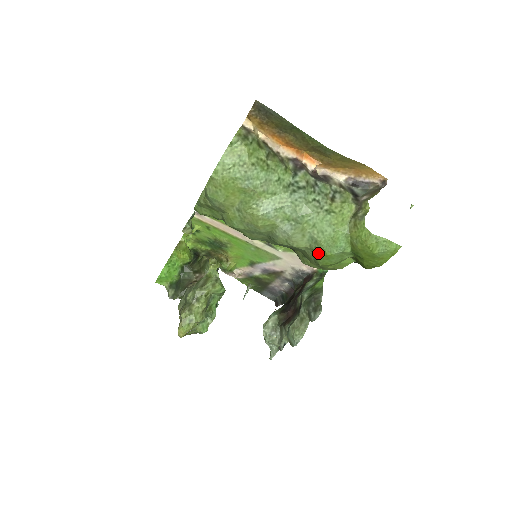
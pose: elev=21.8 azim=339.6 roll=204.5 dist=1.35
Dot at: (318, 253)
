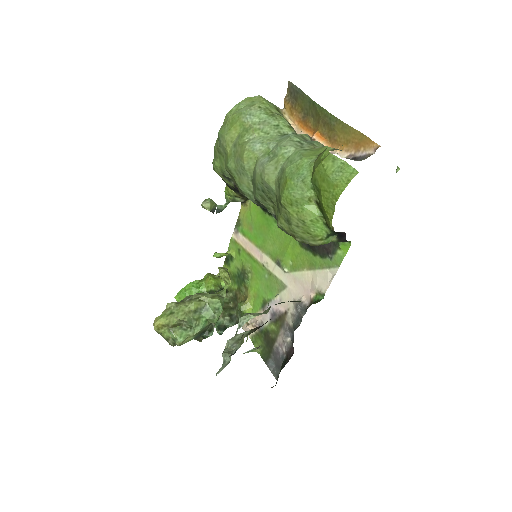
Dot at: (281, 184)
